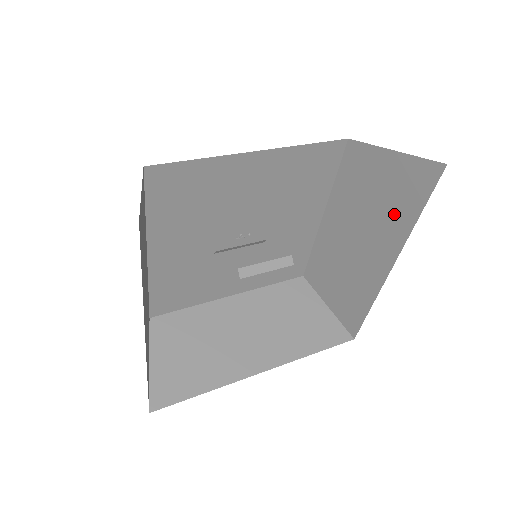
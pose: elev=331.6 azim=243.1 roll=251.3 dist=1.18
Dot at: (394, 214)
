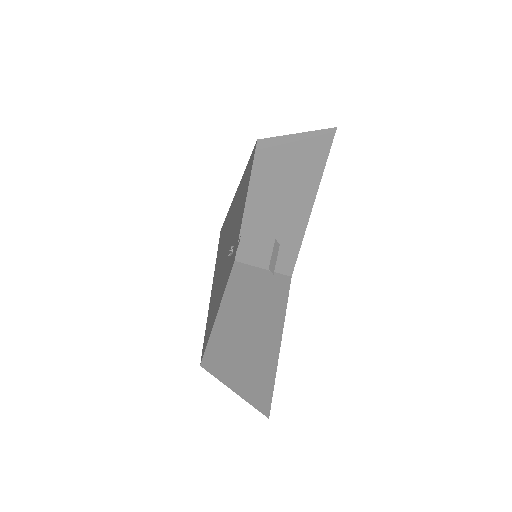
Dot at: (306, 175)
